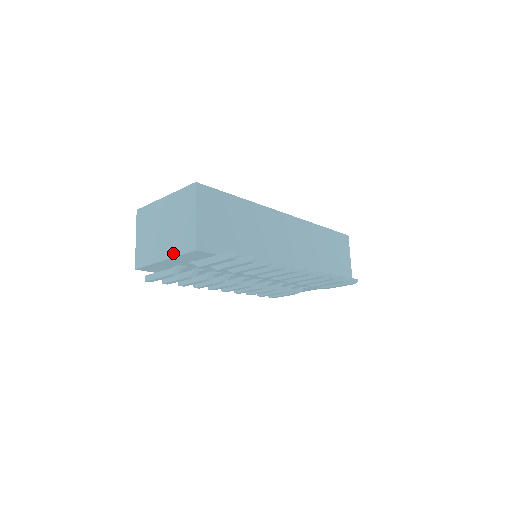
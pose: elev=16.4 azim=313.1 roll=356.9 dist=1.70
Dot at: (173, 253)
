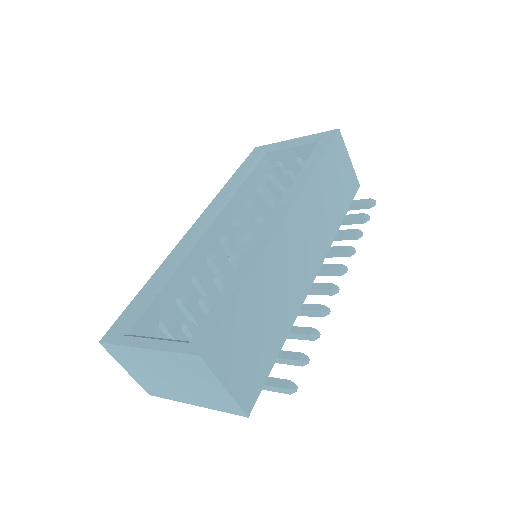
Dot at: (207, 406)
